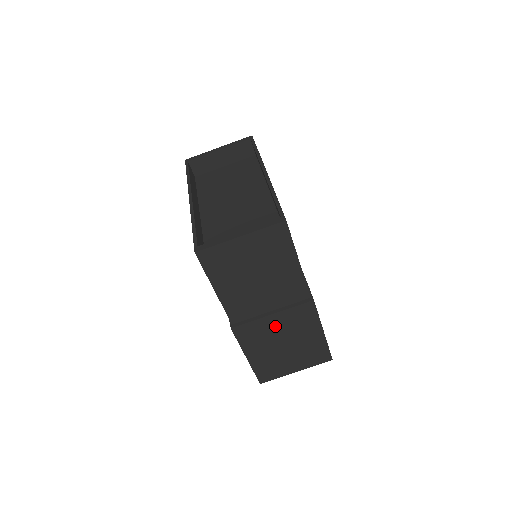
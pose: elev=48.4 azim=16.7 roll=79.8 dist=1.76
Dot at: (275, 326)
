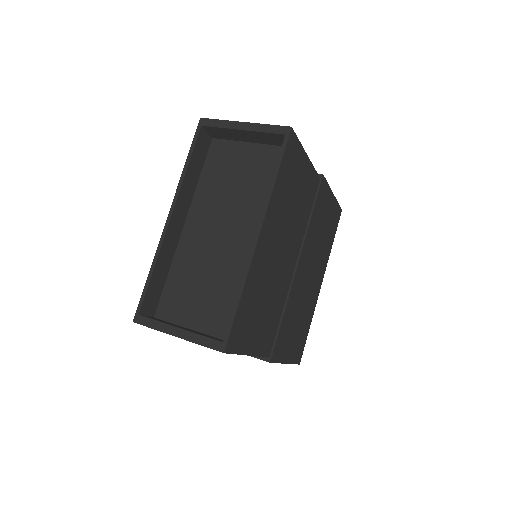
Dot at: occluded
